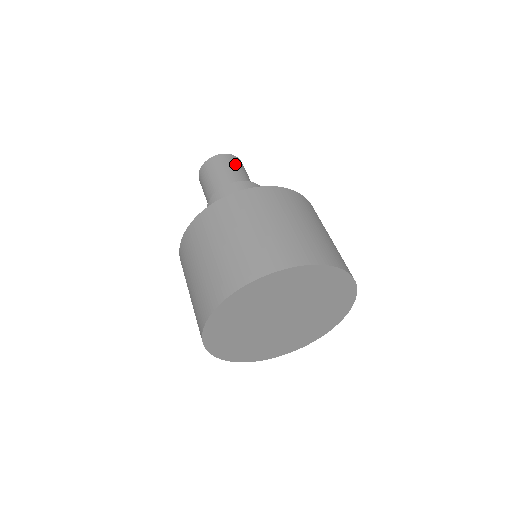
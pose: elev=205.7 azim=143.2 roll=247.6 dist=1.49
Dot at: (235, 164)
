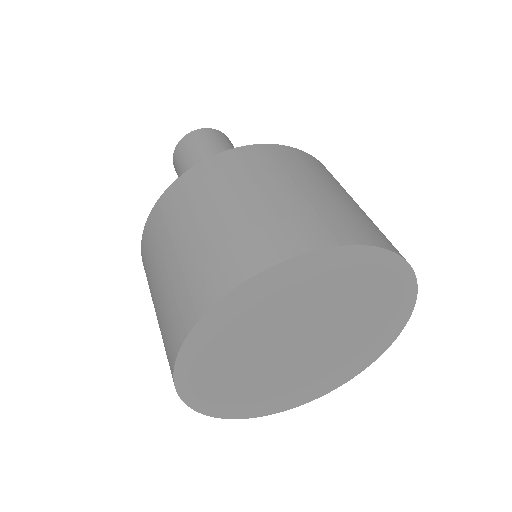
Dot at: (229, 143)
